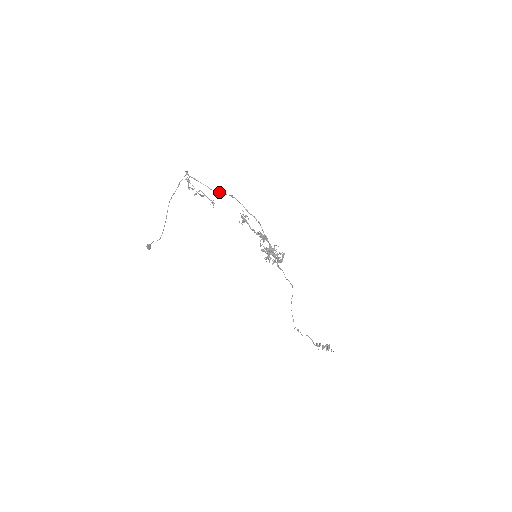
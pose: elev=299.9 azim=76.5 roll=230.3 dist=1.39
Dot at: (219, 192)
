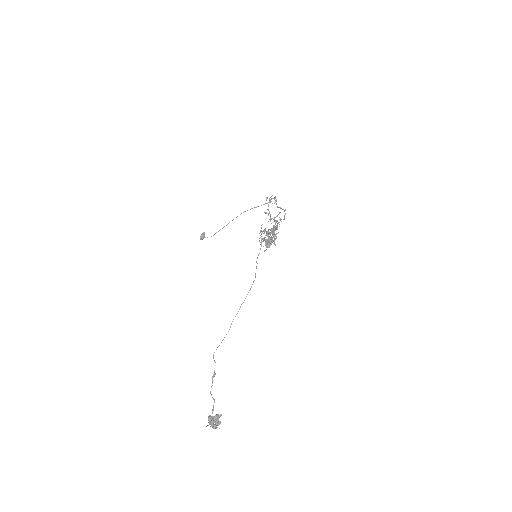
Dot at: (281, 208)
